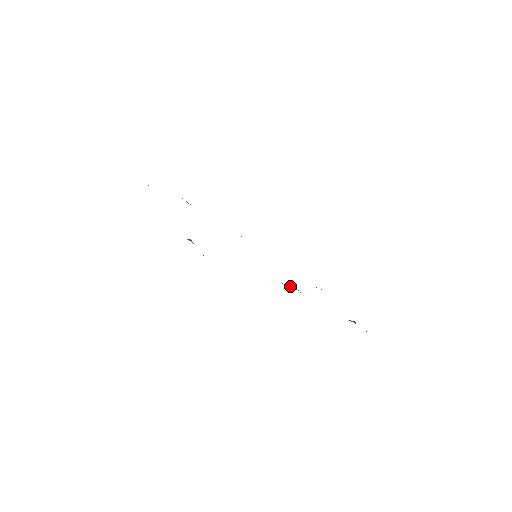
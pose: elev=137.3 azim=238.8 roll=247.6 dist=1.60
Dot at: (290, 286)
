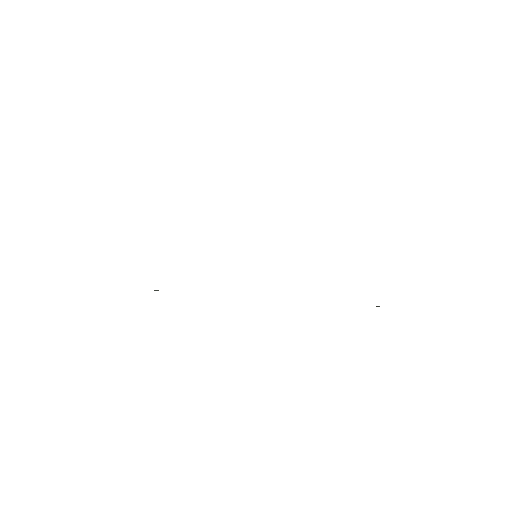
Dot at: occluded
